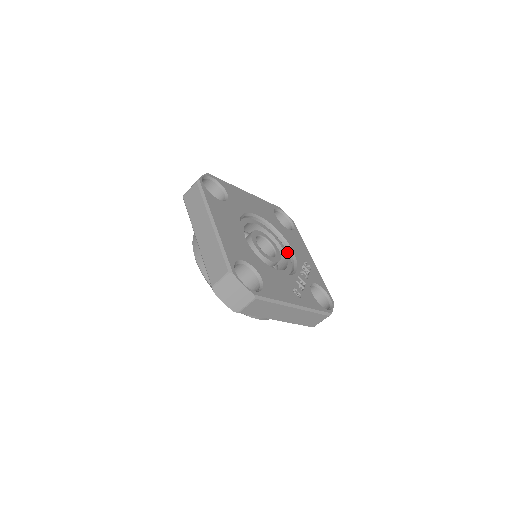
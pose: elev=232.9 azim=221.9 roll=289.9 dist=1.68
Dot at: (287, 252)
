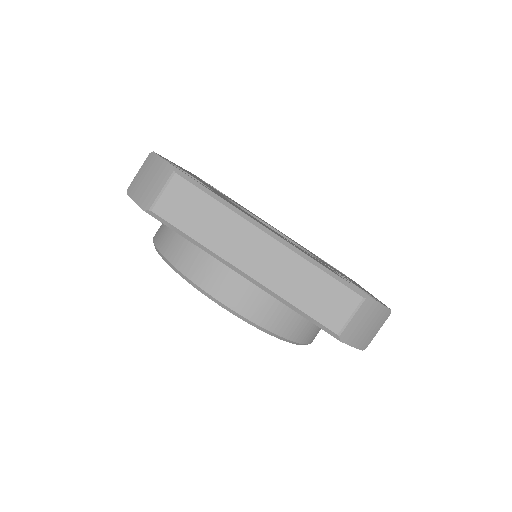
Dot at: occluded
